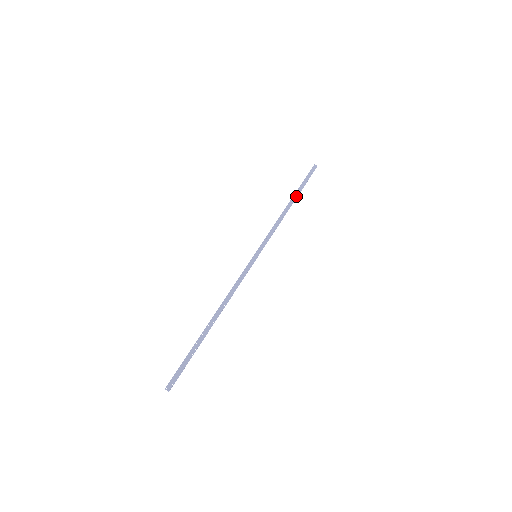
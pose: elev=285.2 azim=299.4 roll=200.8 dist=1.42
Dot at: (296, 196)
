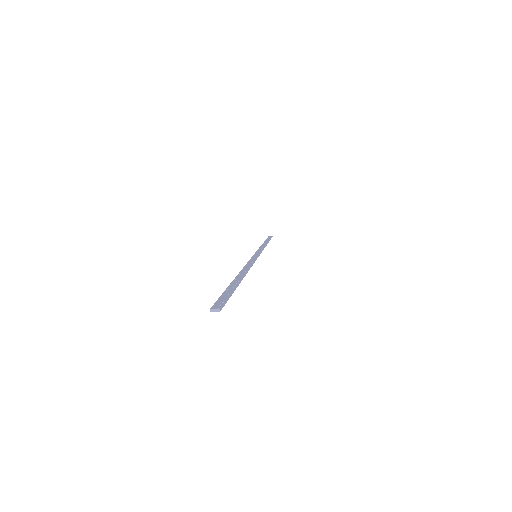
Dot at: (267, 241)
